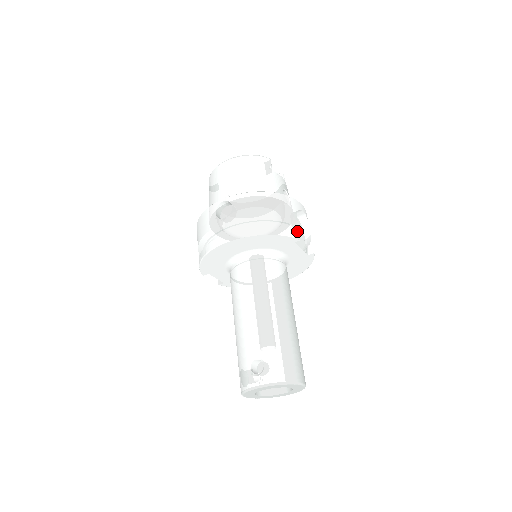
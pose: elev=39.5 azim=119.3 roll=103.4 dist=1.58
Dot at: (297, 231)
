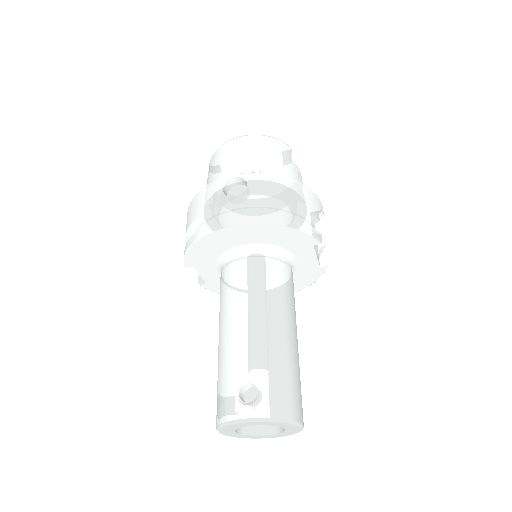
Dot at: (319, 232)
